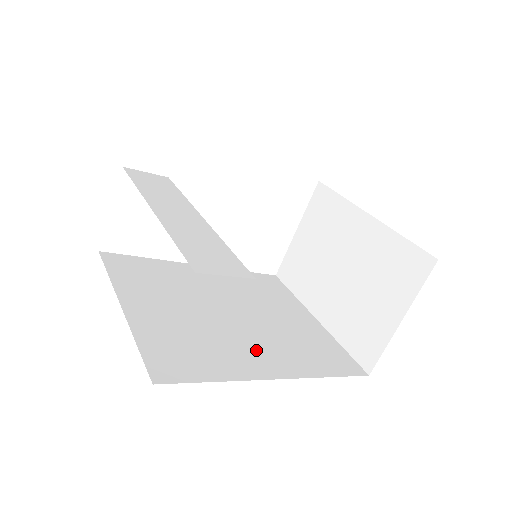
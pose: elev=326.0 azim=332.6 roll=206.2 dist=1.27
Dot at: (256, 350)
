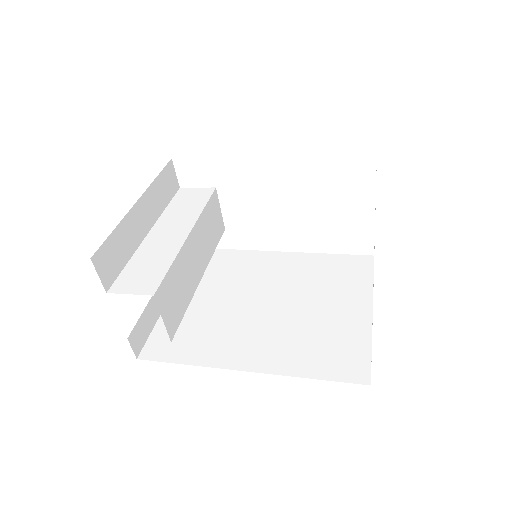
Dot at: (251, 341)
